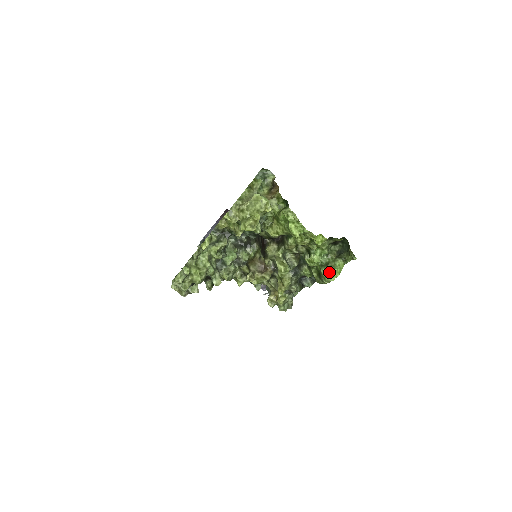
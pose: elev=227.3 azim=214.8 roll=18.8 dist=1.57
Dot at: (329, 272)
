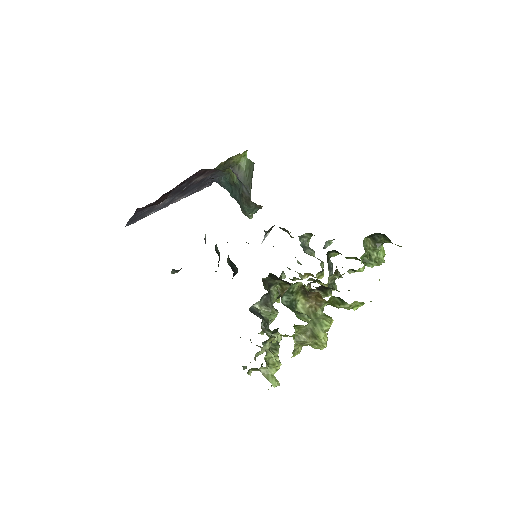
Dot at: (377, 264)
